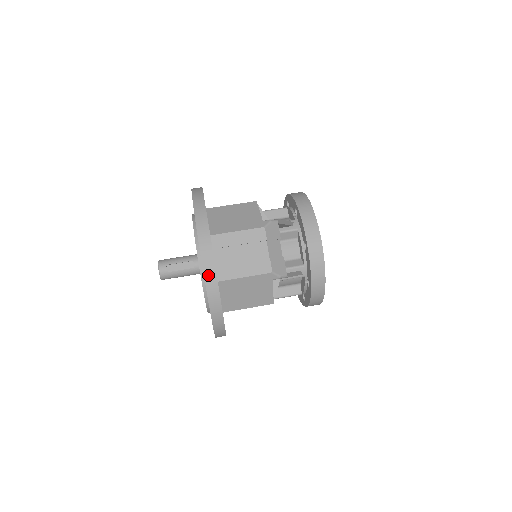
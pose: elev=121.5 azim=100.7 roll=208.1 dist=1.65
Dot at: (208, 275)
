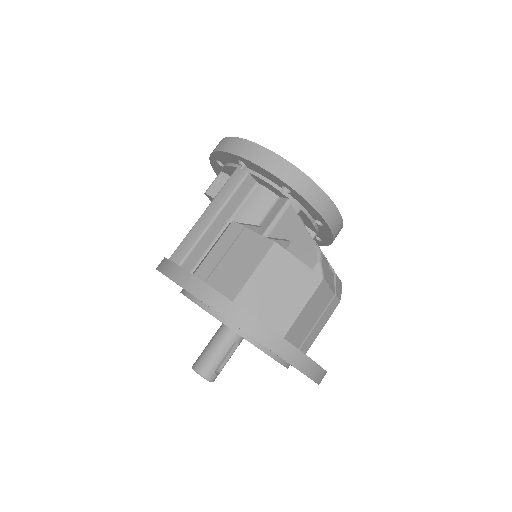
Dot at: (320, 380)
